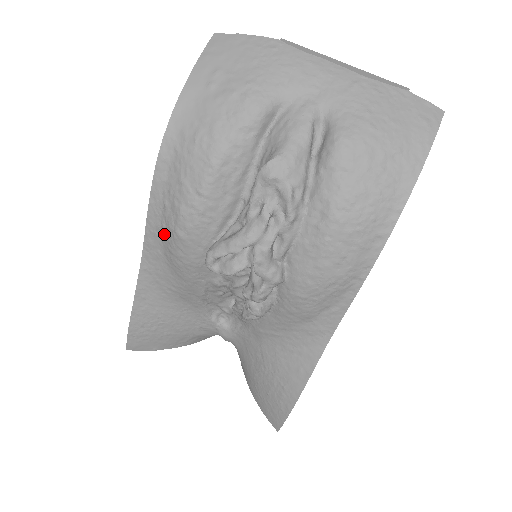
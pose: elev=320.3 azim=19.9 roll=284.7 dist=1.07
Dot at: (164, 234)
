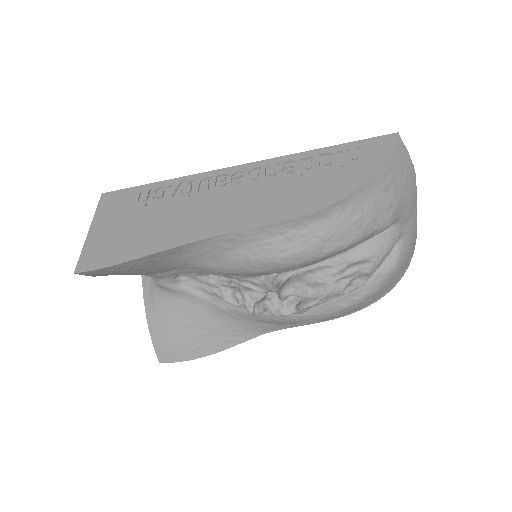
Dot at: (259, 247)
